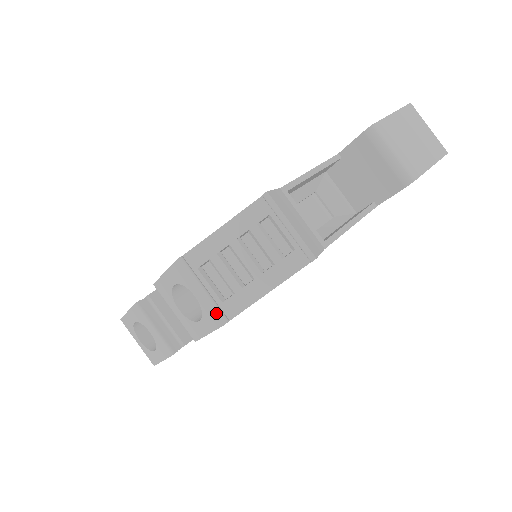
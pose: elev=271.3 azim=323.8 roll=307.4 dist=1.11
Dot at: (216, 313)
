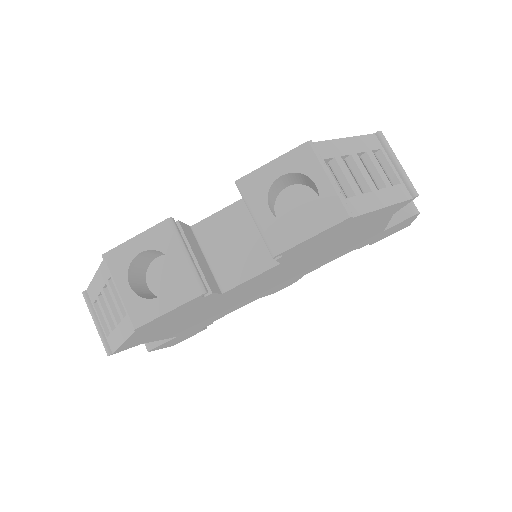
Dot at: (343, 203)
